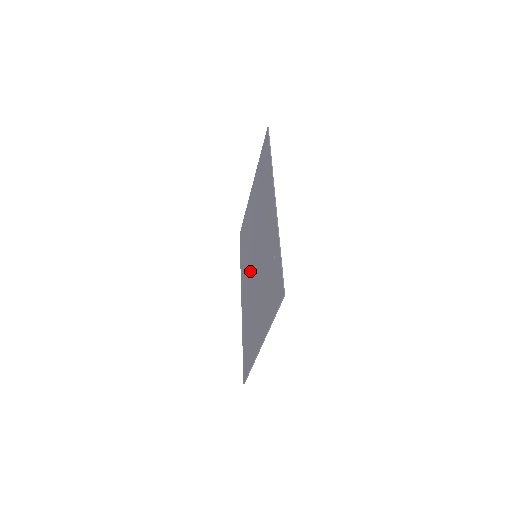
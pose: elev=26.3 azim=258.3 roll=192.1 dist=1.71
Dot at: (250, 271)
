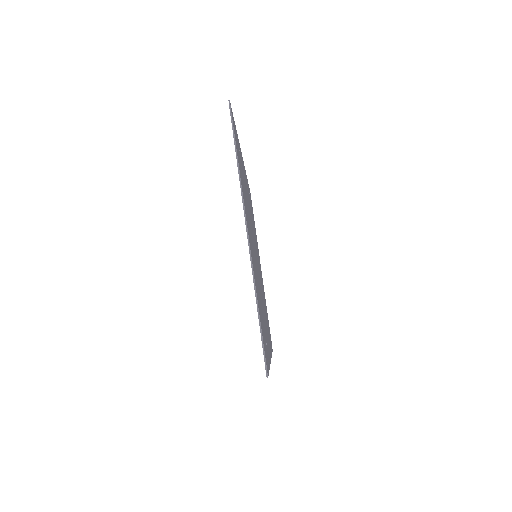
Dot at: occluded
